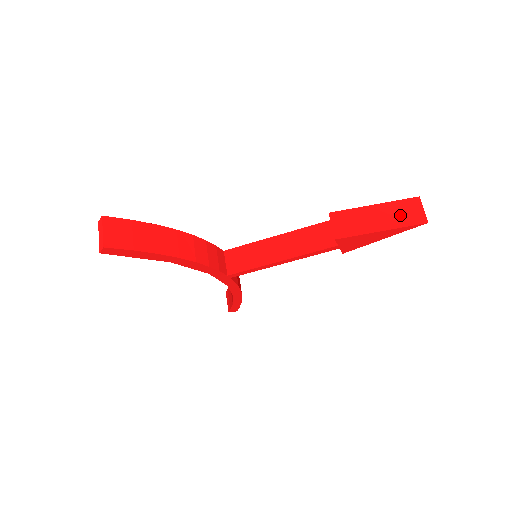
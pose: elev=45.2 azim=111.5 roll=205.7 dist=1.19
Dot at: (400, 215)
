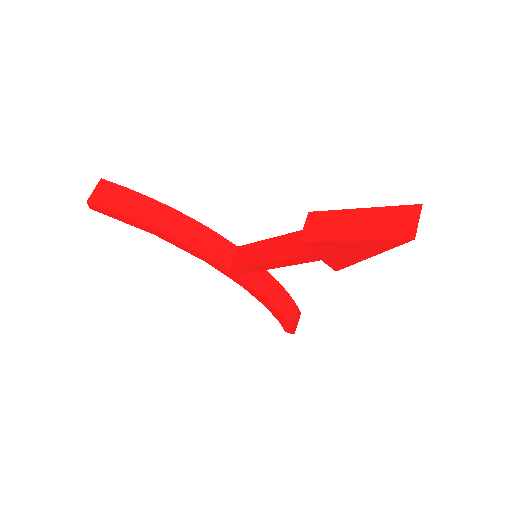
Dot at: (384, 224)
